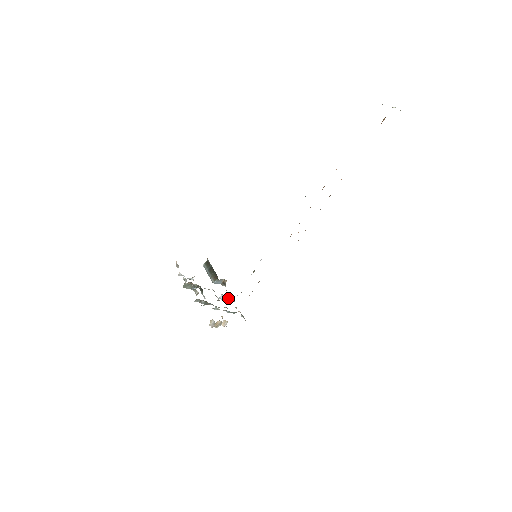
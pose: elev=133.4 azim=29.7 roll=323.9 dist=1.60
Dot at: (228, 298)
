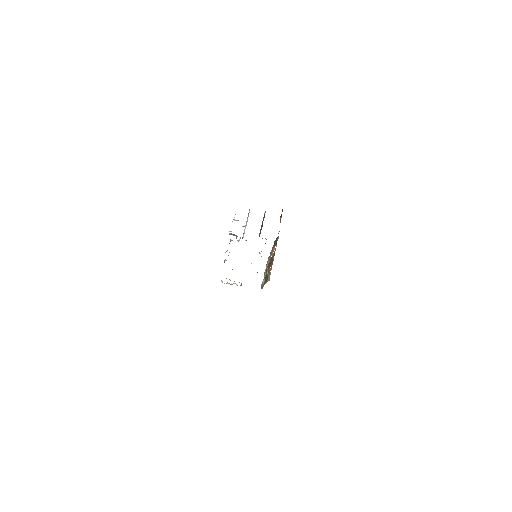
Dot at: occluded
